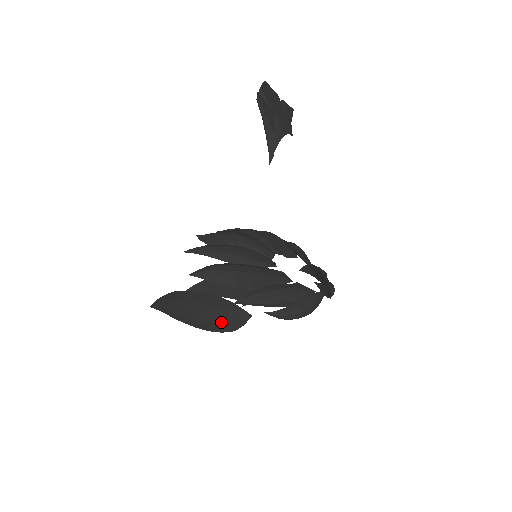
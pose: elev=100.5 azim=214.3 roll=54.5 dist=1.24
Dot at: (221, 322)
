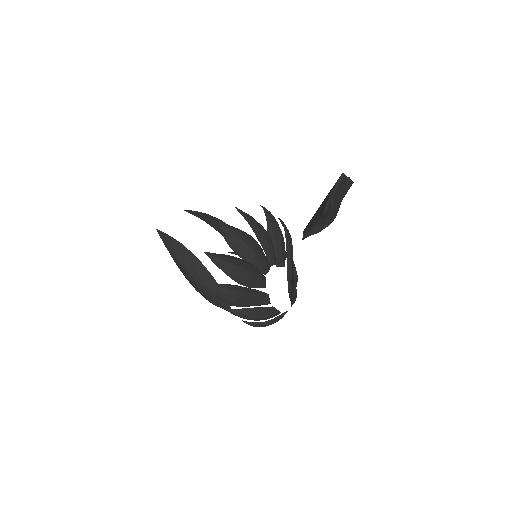
Dot at: (208, 297)
